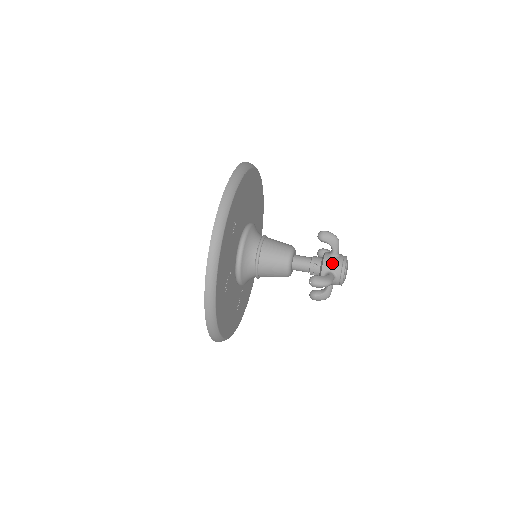
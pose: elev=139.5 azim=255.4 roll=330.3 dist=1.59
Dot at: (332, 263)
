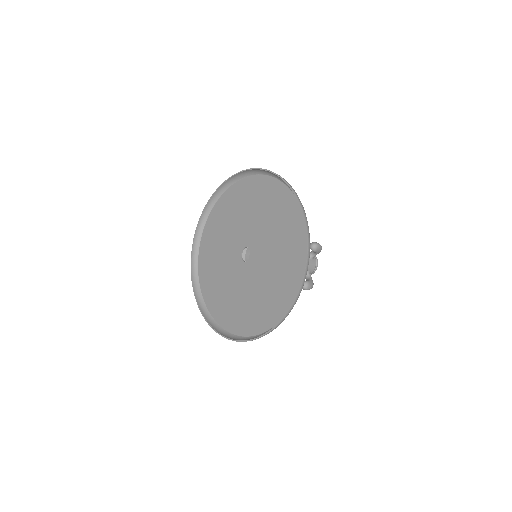
Dot at: occluded
